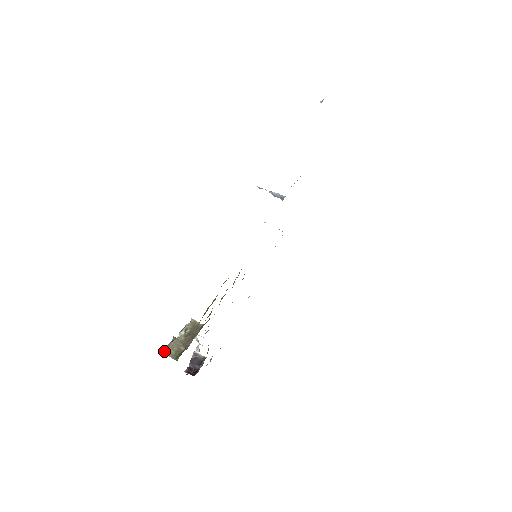
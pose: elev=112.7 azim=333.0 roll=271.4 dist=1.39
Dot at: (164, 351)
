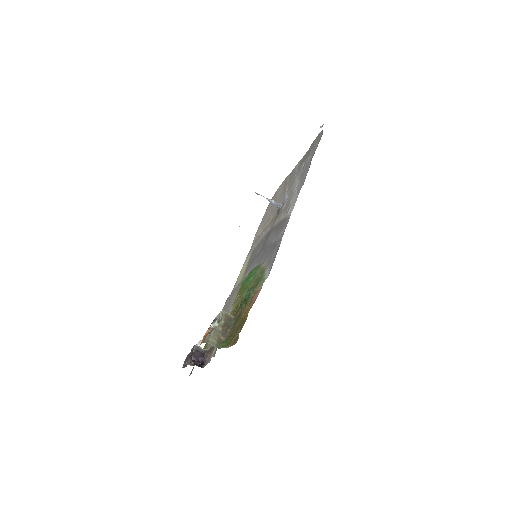
Dot at: (206, 341)
